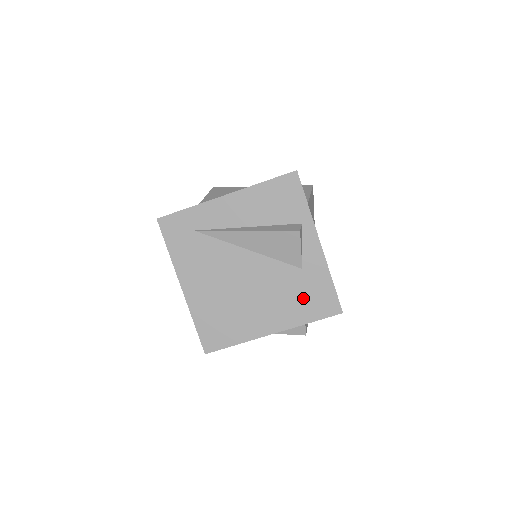
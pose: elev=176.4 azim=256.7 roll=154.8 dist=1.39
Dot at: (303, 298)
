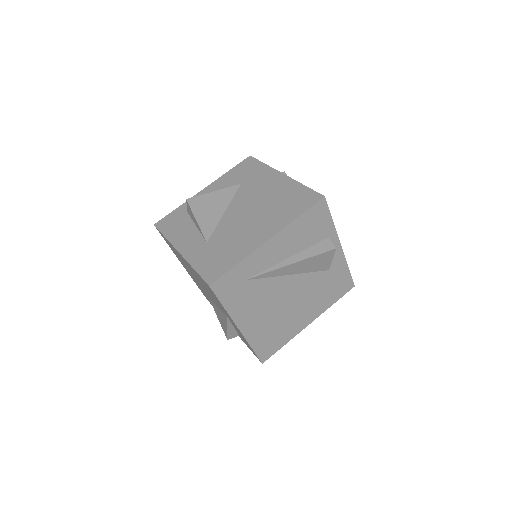
Dot at: (330, 290)
